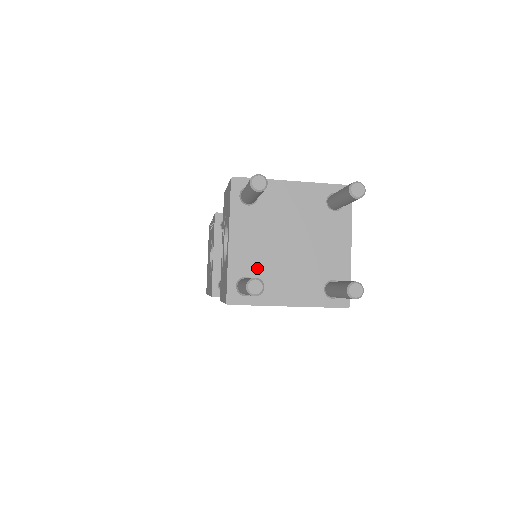
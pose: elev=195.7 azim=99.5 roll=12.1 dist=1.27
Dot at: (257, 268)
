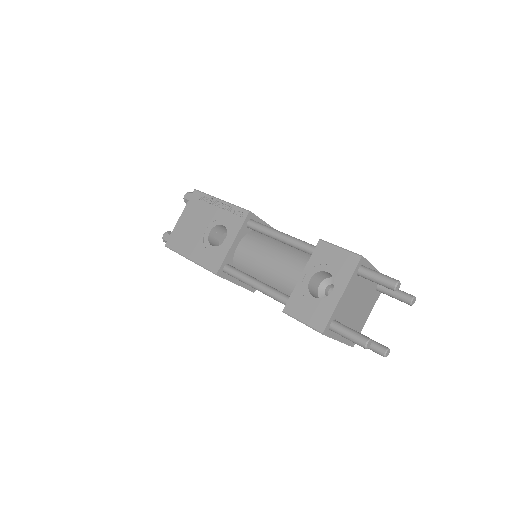
Dot at: (342, 315)
